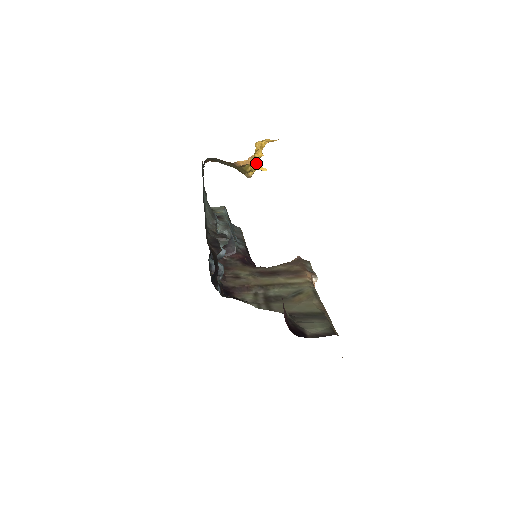
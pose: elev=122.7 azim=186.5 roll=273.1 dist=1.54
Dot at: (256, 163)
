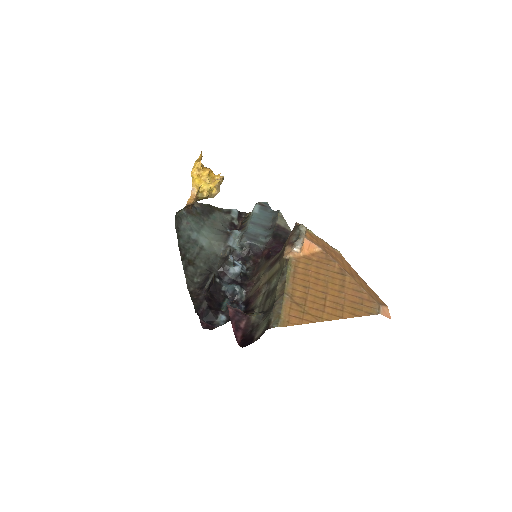
Dot at: (208, 183)
